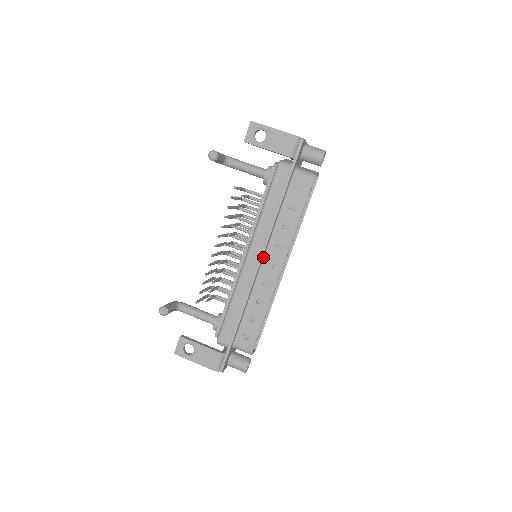
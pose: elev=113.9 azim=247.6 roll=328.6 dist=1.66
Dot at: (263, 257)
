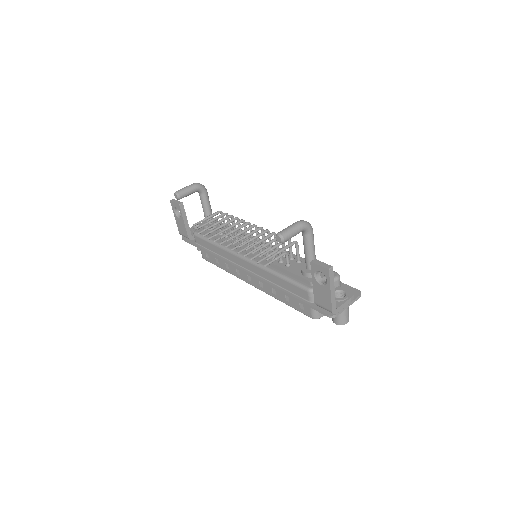
Dot at: occluded
